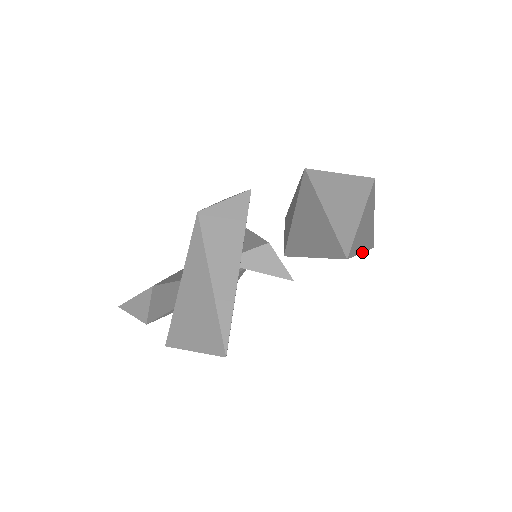
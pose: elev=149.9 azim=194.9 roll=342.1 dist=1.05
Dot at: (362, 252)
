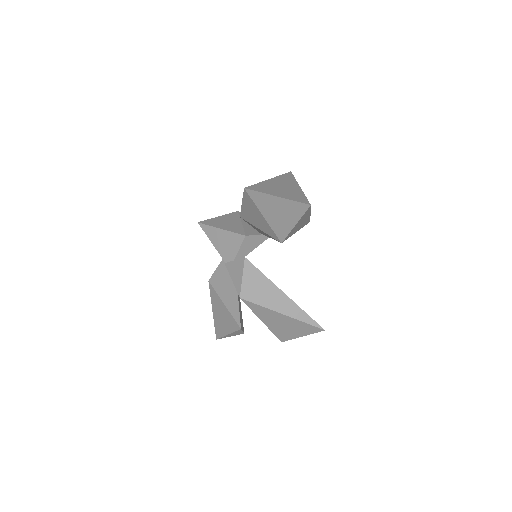
Dot at: occluded
